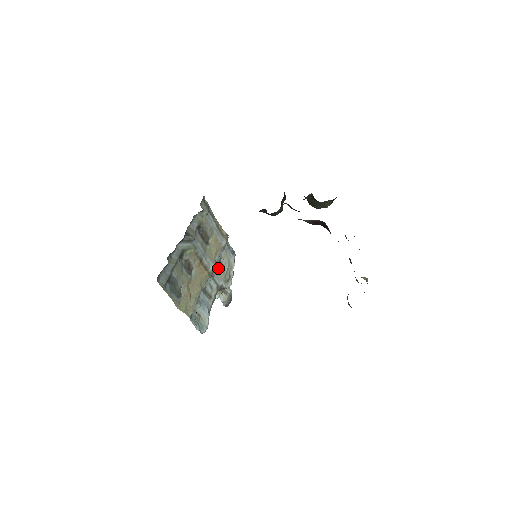
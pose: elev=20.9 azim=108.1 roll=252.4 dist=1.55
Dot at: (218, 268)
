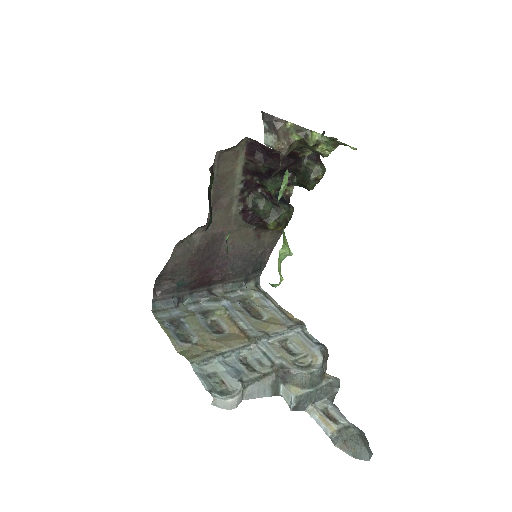
Dot at: (277, 347)
